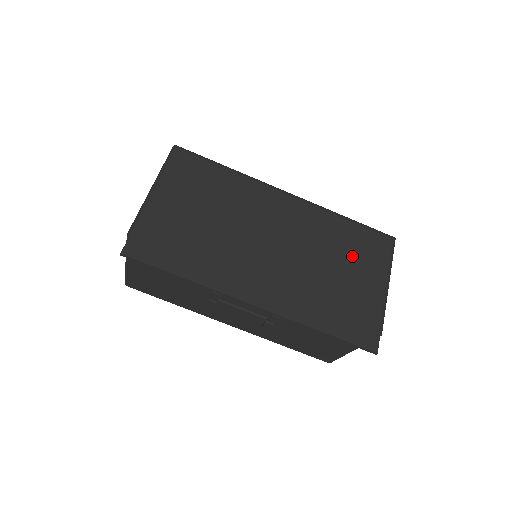
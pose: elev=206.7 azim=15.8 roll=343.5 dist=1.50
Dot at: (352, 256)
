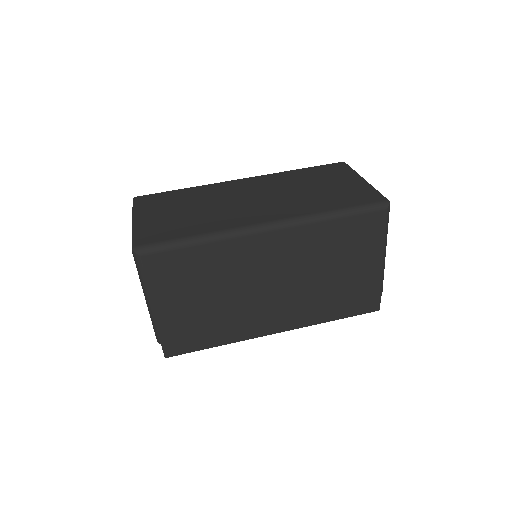
Dot at: (347, 252)
